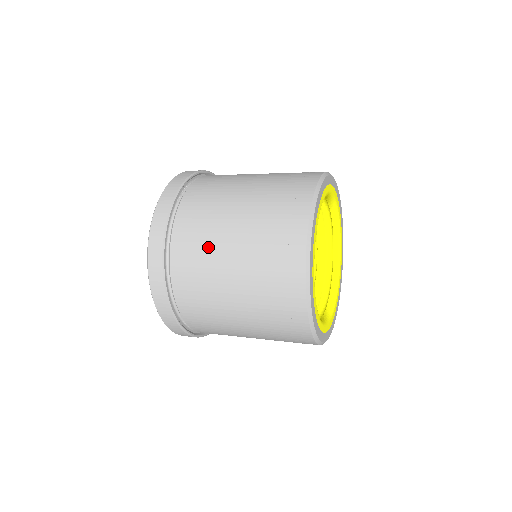
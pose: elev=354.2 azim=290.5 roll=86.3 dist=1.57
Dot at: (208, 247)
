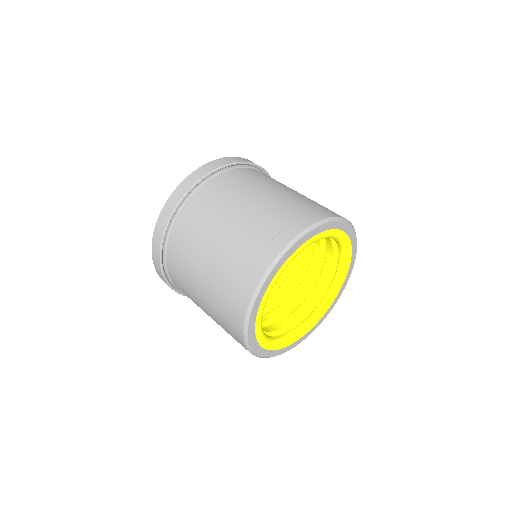
Dot at: (187, 283)
